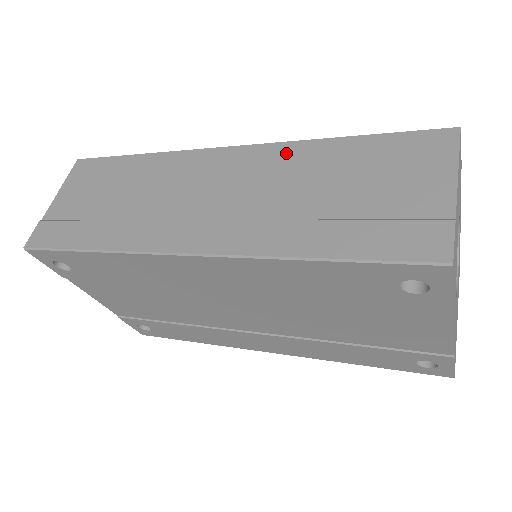
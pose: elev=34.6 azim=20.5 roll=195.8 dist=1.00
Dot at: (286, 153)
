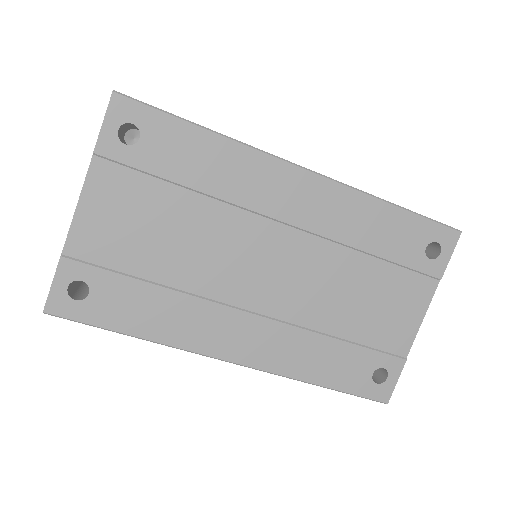
Dot at: occluded
